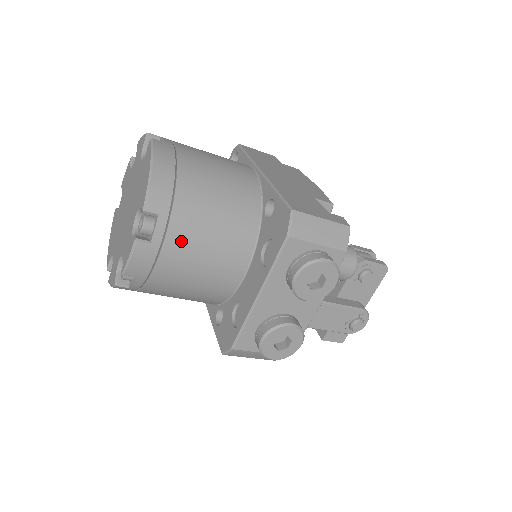
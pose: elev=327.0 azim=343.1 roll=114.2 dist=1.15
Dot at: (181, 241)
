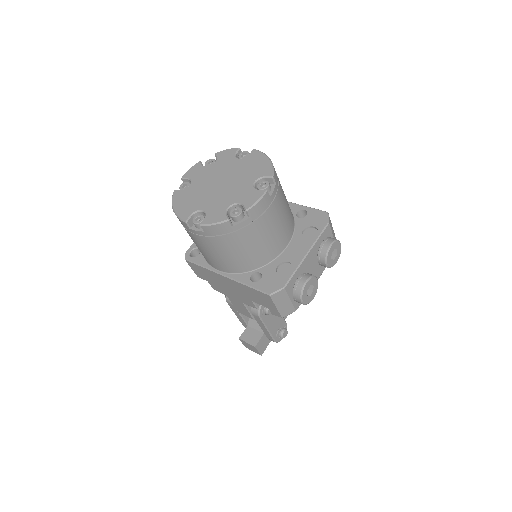
Dot at: (278, 205)
